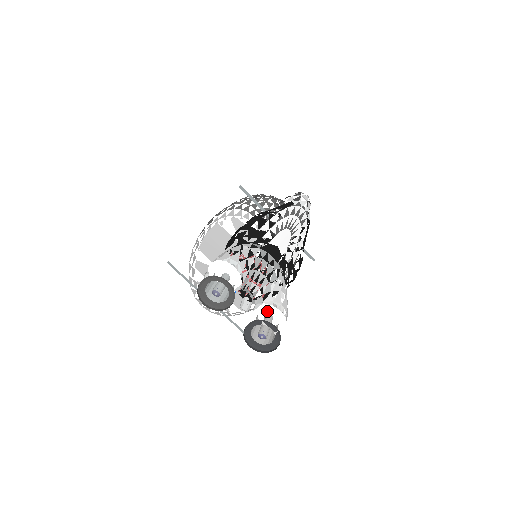
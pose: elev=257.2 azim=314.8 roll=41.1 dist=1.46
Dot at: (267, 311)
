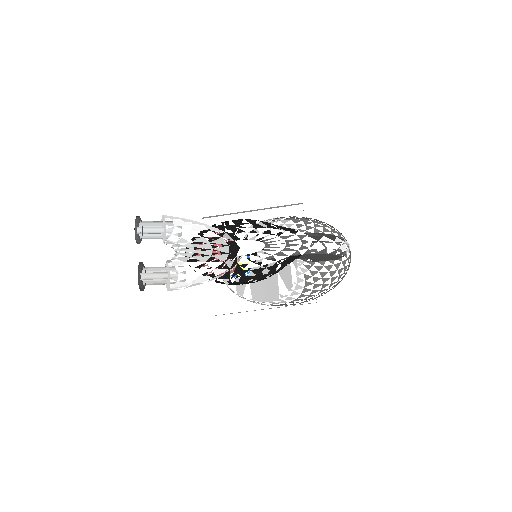
Dot at: (168, 270)
